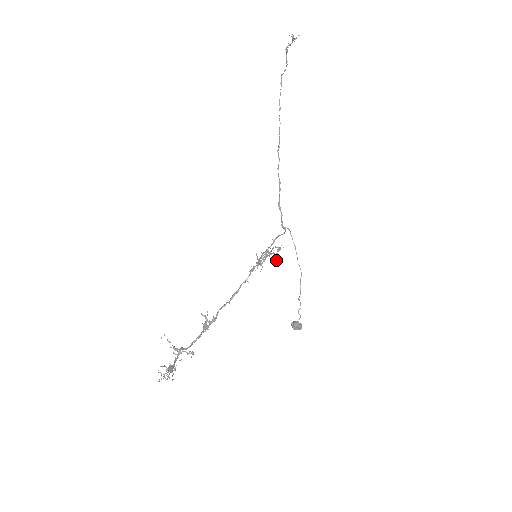
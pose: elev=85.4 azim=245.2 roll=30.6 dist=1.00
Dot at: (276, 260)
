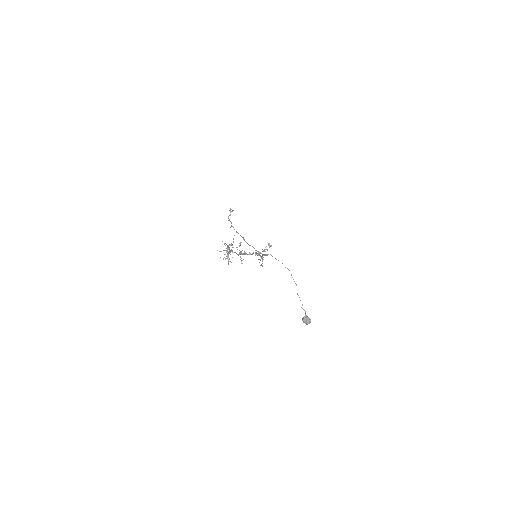
Dot at: (270, 246)
